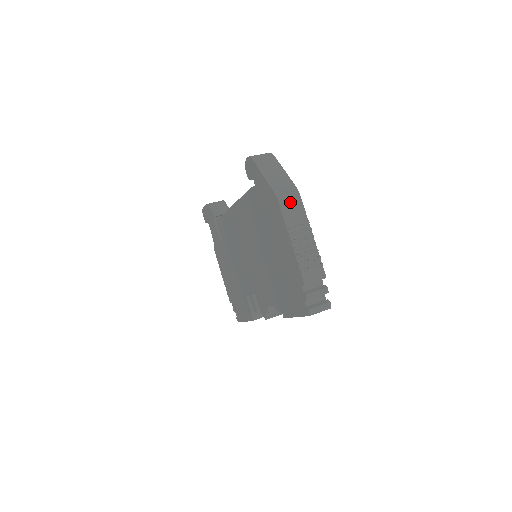
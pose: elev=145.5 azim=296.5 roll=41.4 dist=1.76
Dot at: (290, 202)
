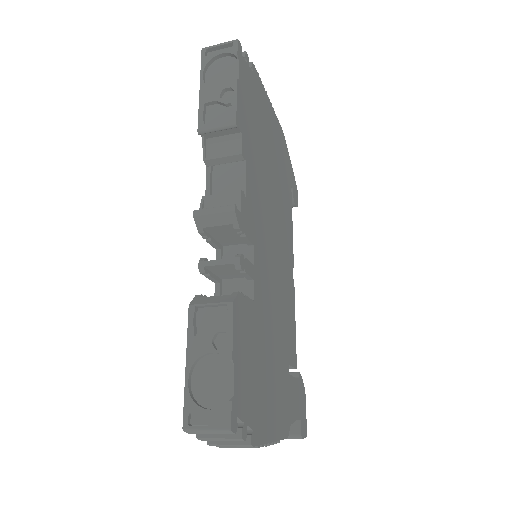
Dot at: occluded
